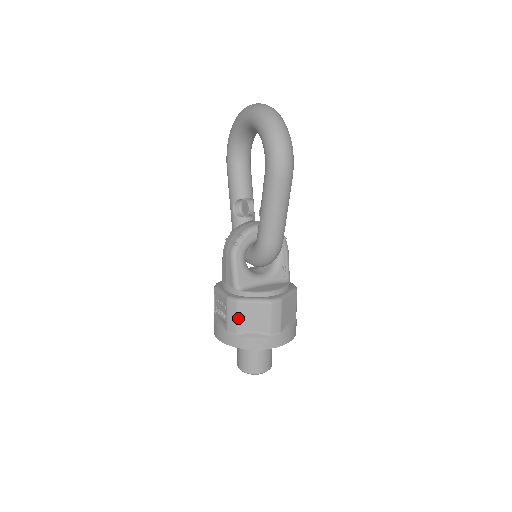
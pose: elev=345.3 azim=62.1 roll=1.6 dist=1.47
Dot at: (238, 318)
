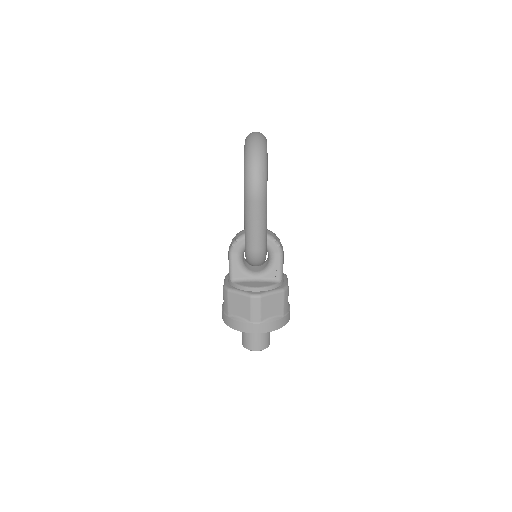
Dot at: (228, 303)
